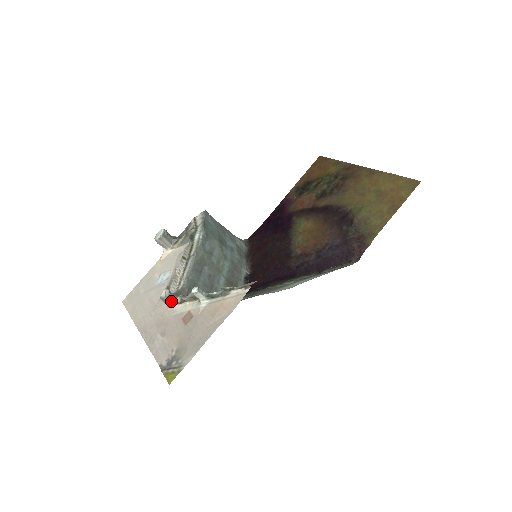
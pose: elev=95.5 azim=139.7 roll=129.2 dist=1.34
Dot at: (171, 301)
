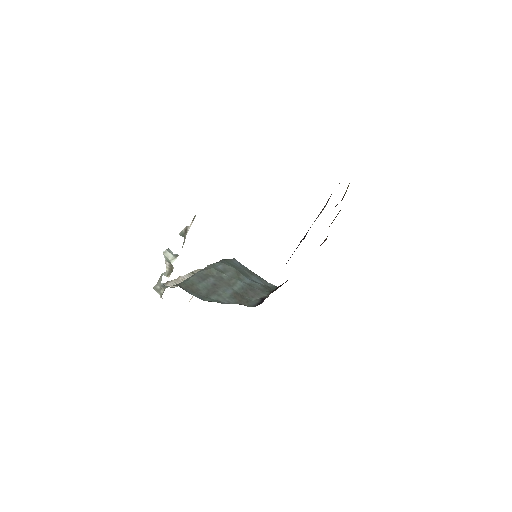
Dot at: (162, 289)
